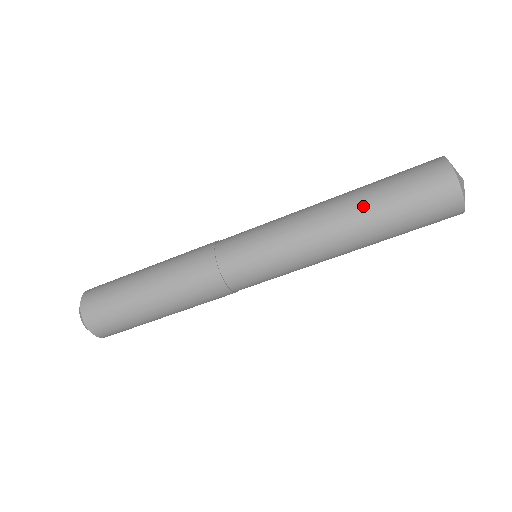
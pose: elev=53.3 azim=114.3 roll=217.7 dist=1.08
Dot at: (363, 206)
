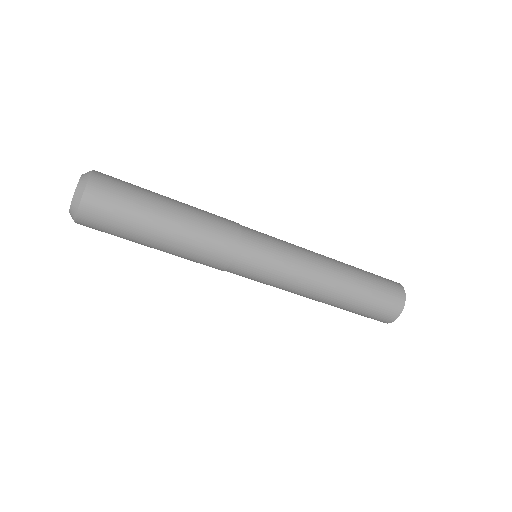
Dot at: (351, 286)
